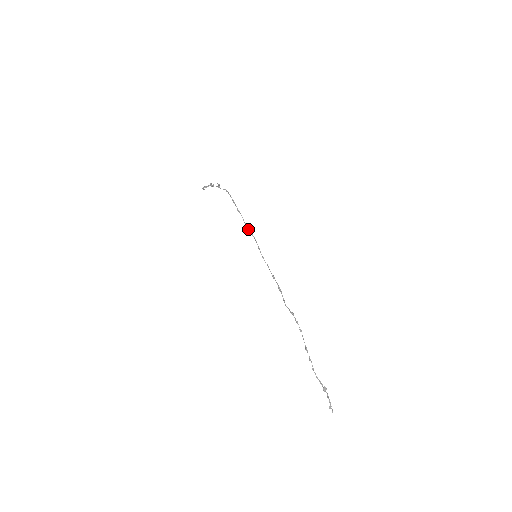
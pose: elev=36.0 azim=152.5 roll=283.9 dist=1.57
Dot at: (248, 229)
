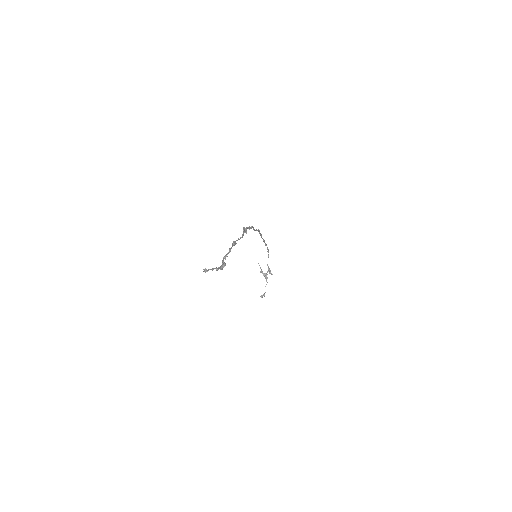
Dot at: (259, 233)
